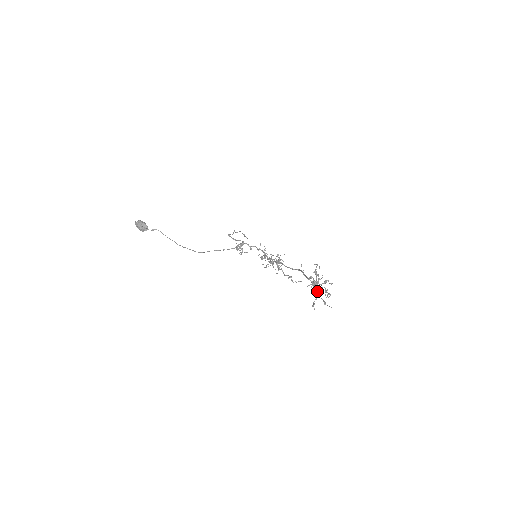
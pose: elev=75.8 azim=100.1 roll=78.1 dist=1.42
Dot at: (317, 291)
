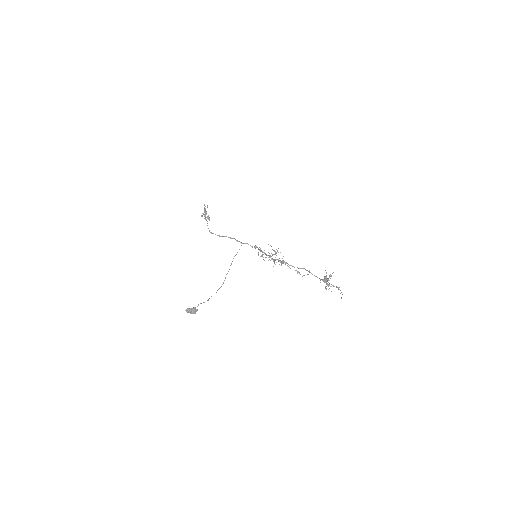
Dot at: (328, 284)
